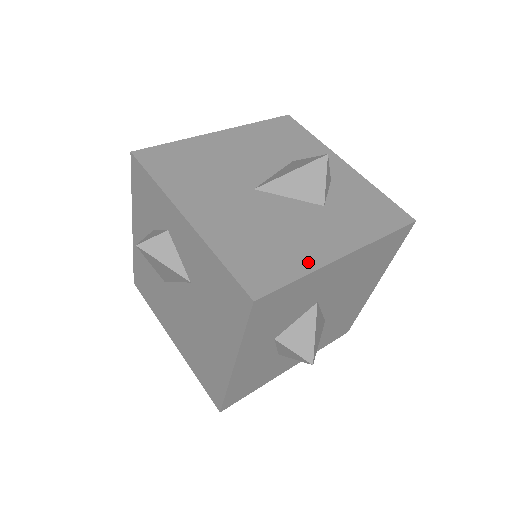
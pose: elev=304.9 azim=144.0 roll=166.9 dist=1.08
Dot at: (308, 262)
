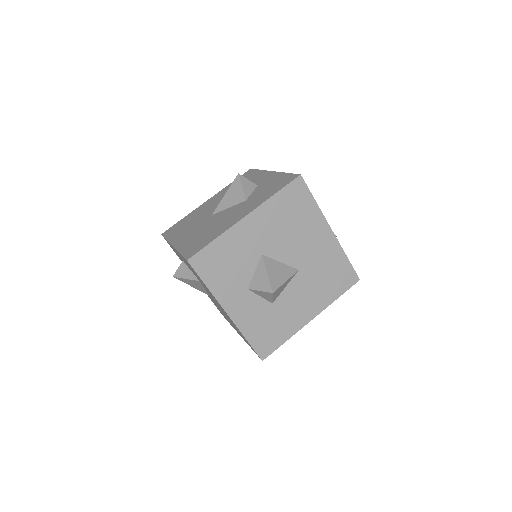
Dot at: (222, 230)
